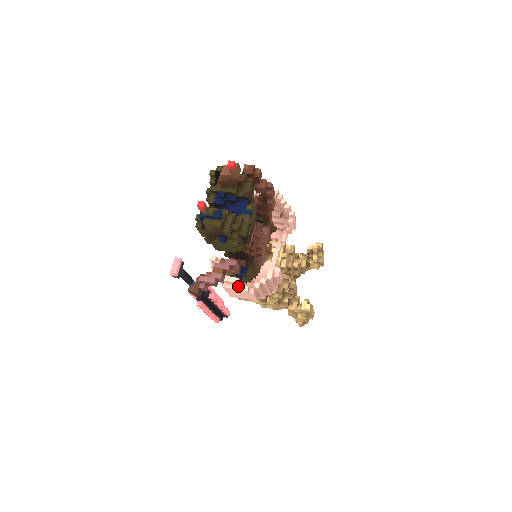
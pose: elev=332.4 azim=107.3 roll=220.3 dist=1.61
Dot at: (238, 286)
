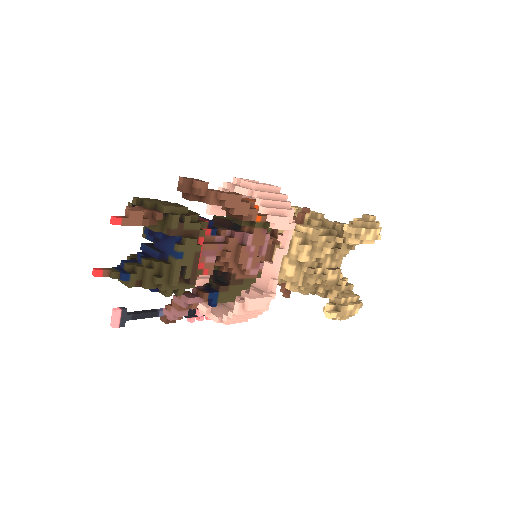
Dot at: (210, 315)
